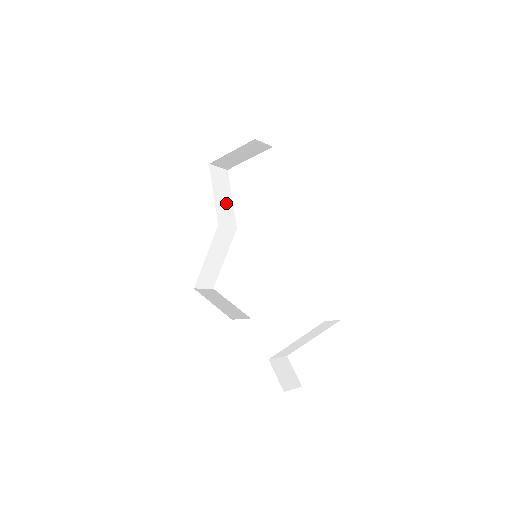
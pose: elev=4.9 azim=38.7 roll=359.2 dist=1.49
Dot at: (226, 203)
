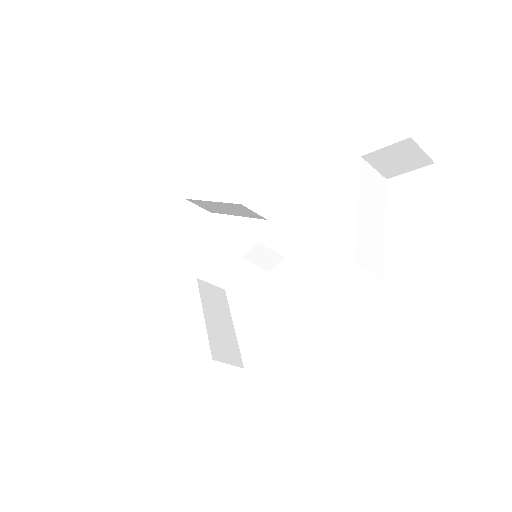
Dot at: occluded
